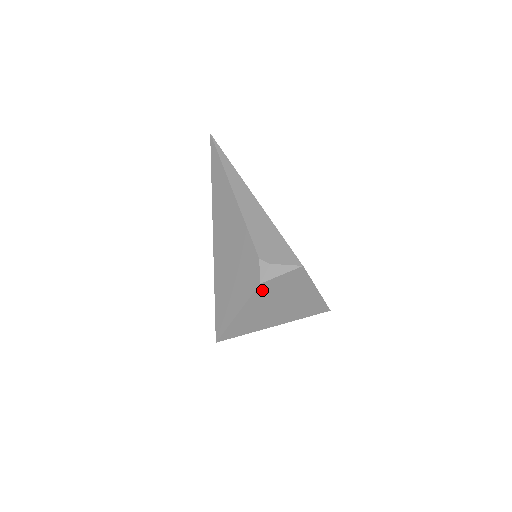
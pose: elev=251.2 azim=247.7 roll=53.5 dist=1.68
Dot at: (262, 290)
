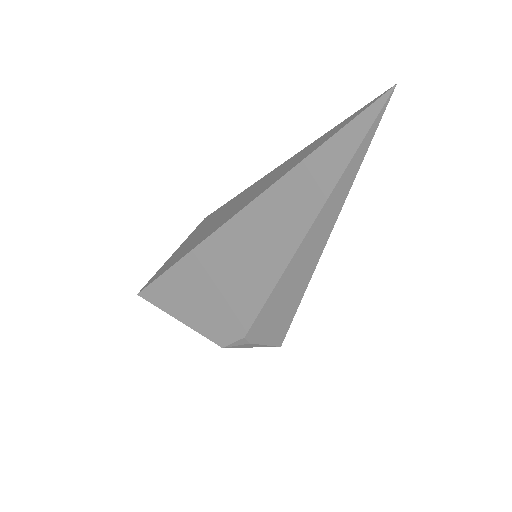
Dot at: occluded
